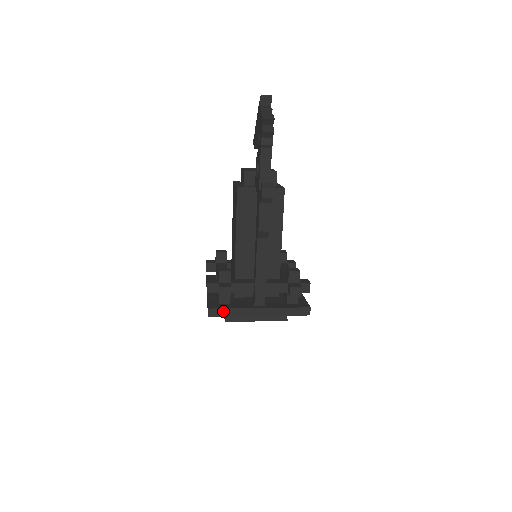
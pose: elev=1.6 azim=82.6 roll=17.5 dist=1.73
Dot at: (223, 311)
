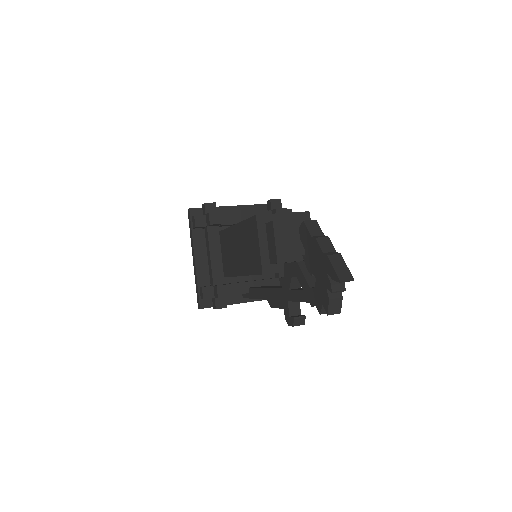
Dot at: occluded
